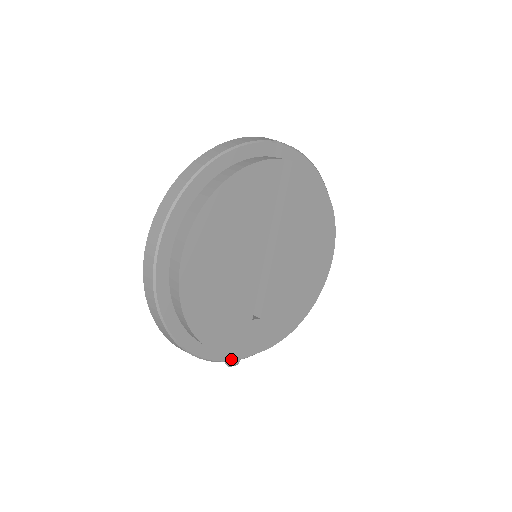
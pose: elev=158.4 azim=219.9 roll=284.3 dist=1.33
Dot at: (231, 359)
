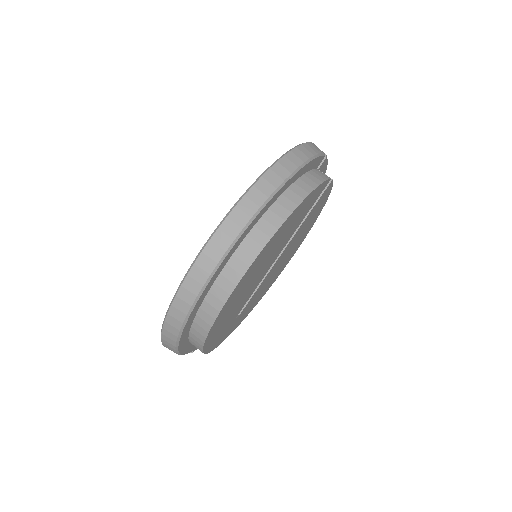
Dot at: (195, 348)
